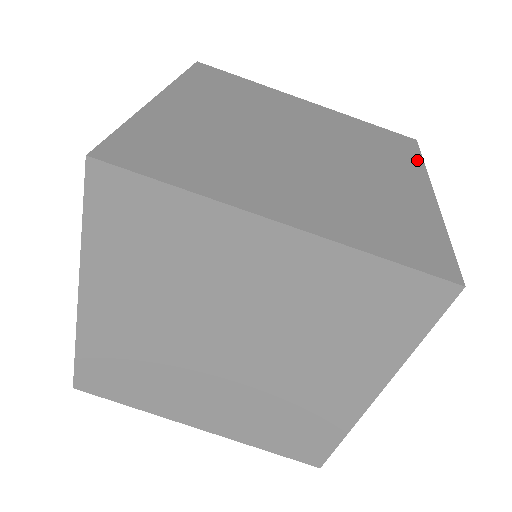
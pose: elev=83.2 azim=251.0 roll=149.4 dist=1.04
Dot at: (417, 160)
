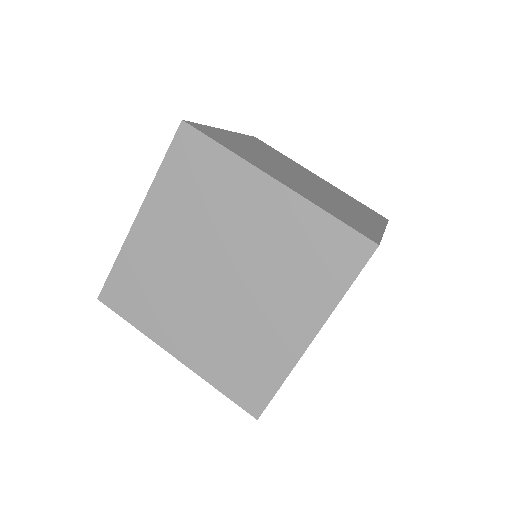
Dot at: (382, 221)
